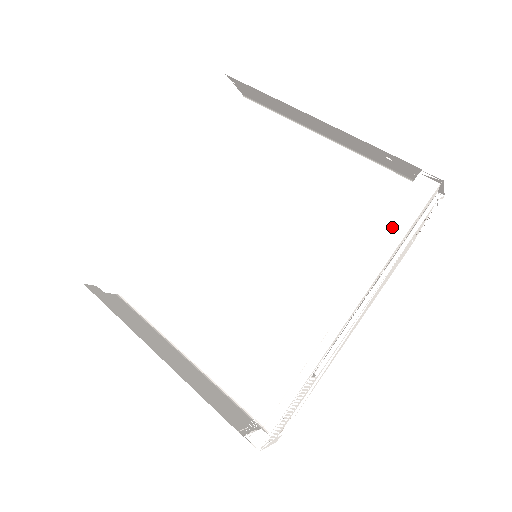
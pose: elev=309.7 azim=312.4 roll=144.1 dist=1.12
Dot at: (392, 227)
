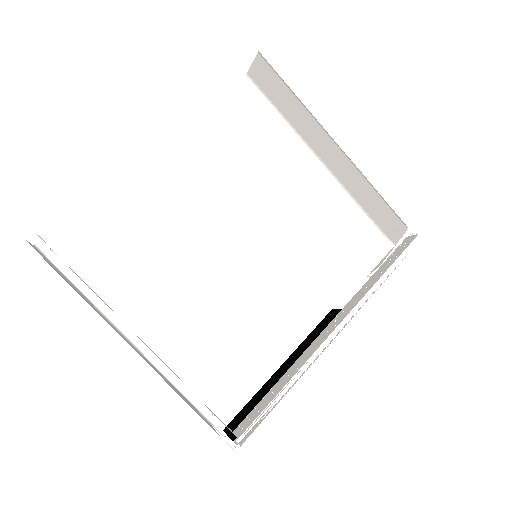
Dot at: occluded
